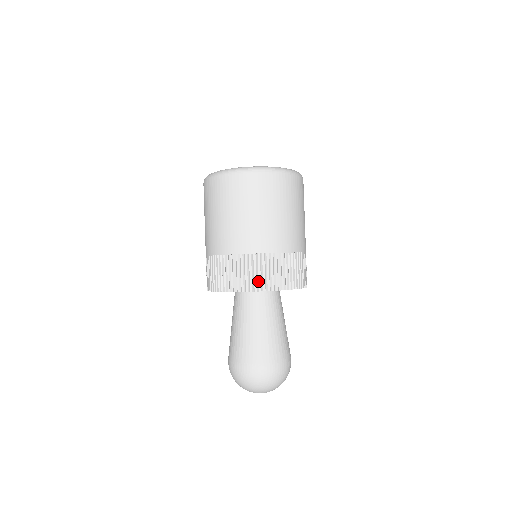
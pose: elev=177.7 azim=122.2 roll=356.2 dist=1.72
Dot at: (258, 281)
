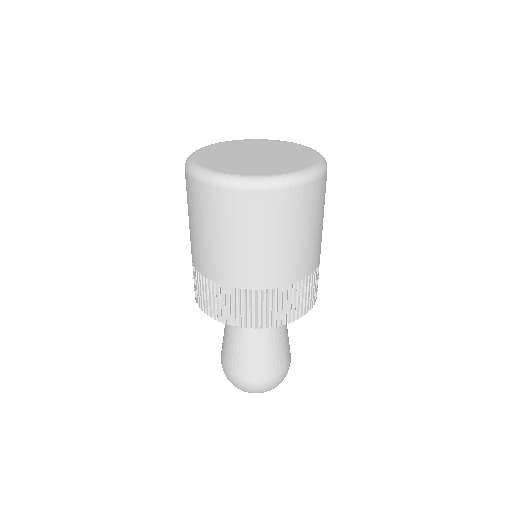
Dot at: (221, 312)
